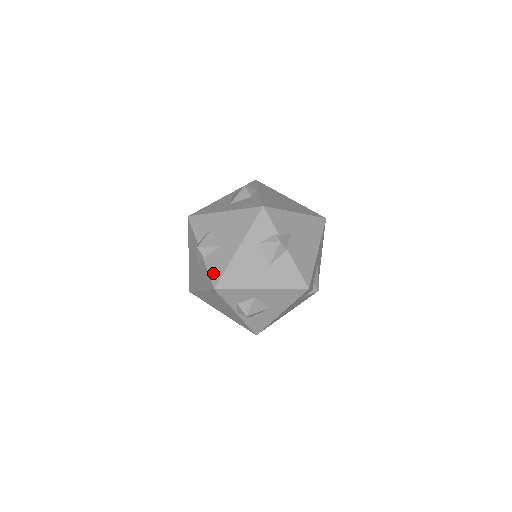
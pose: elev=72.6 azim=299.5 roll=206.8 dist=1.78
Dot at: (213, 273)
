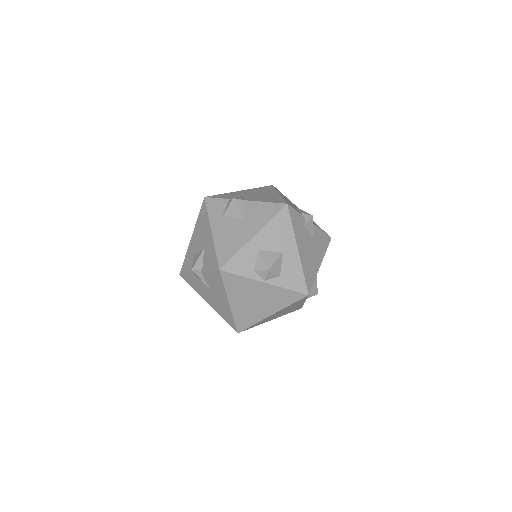
Dot at: (212, 266)
